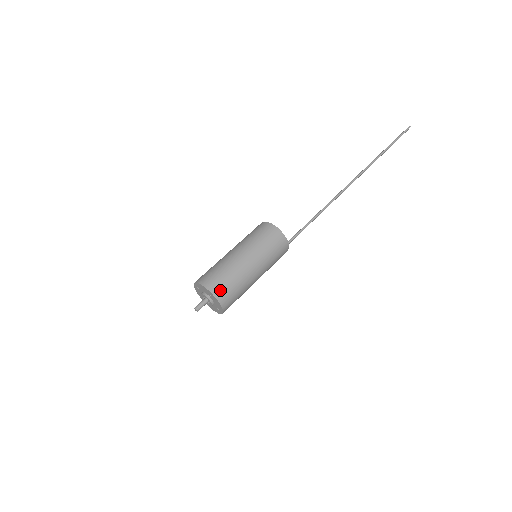
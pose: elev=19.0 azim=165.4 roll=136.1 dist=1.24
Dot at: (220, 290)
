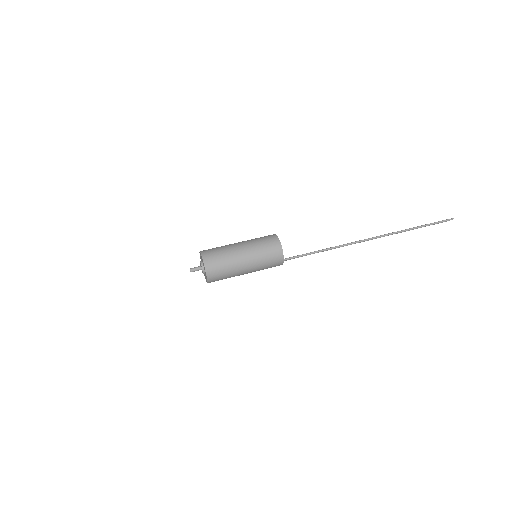
Dot at: (211, 266)
